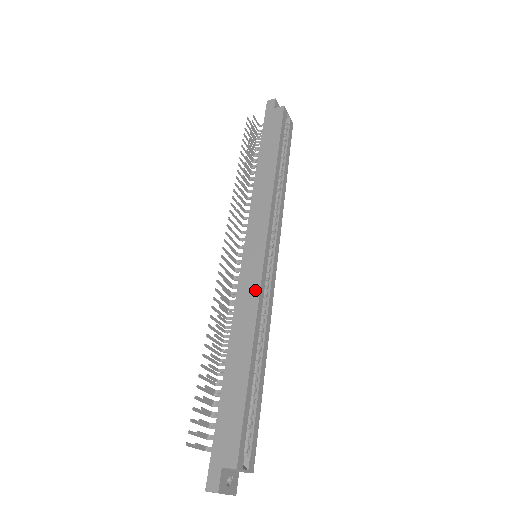
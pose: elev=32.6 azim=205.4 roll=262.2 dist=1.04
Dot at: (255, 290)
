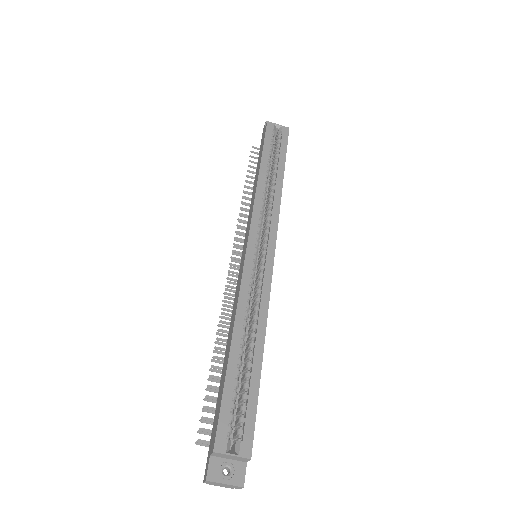
Dot at: (239, 284)
